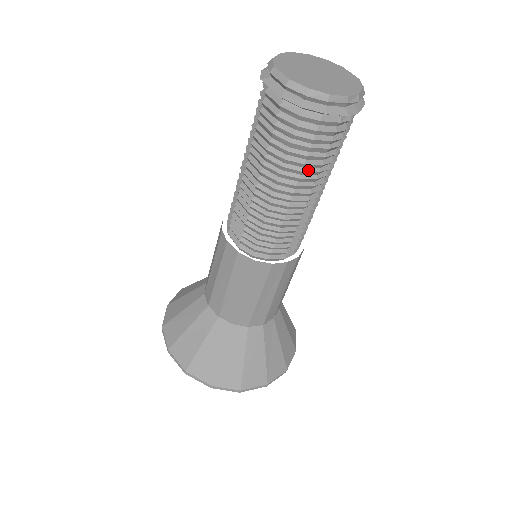
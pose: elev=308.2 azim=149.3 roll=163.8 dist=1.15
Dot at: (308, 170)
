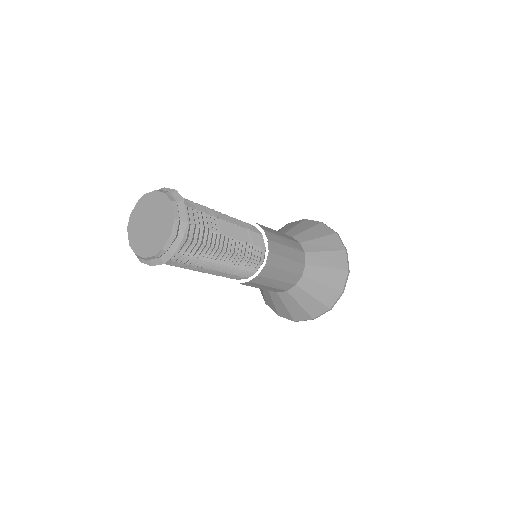
Dot at: (189, 267)
